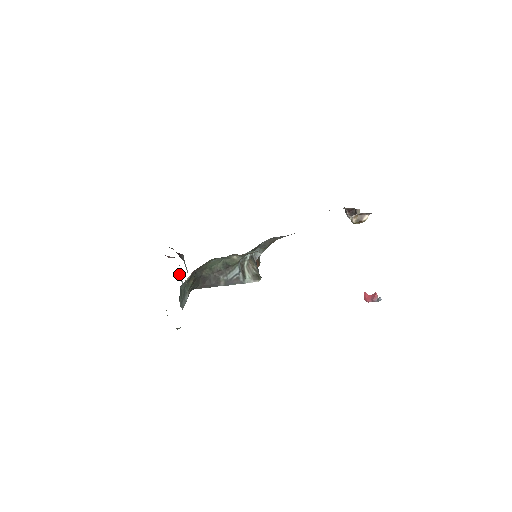
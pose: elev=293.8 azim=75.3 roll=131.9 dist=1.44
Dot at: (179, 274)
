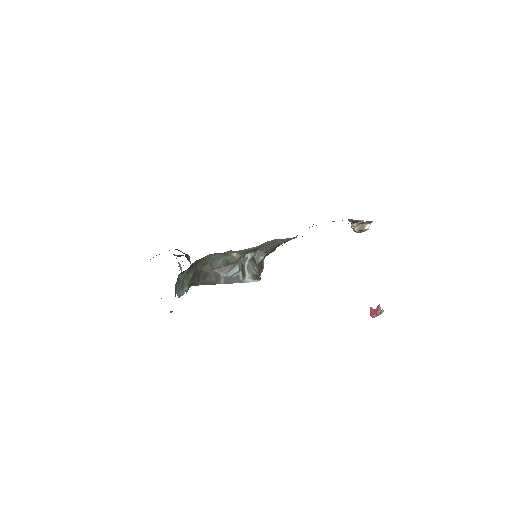
Dot at: (180, 267)
